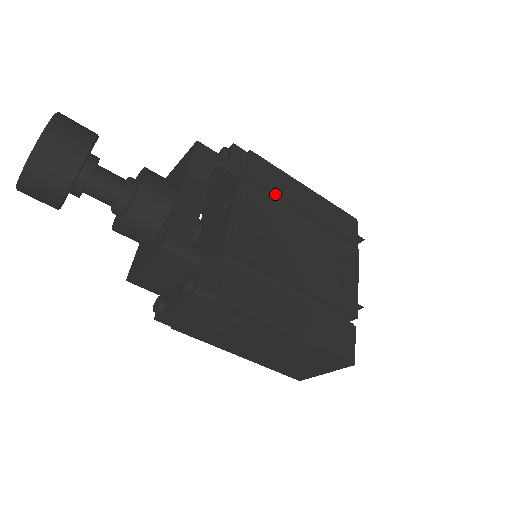
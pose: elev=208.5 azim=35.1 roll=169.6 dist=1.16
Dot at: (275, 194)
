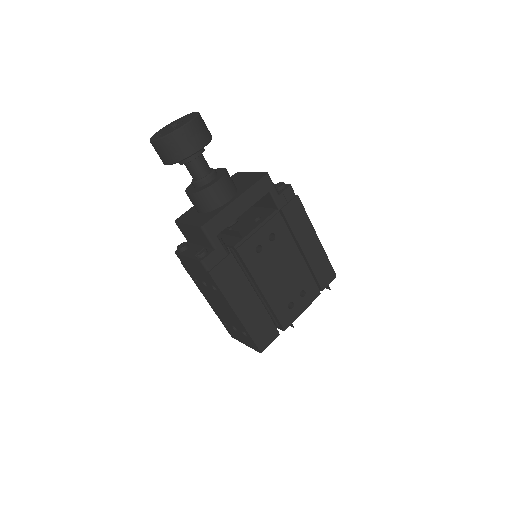
Dot at: (292, 231)
